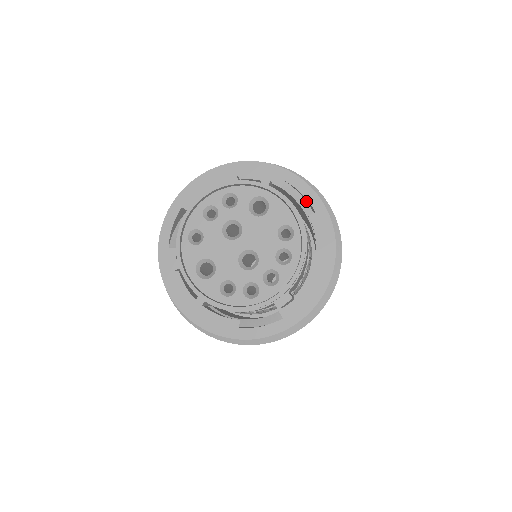
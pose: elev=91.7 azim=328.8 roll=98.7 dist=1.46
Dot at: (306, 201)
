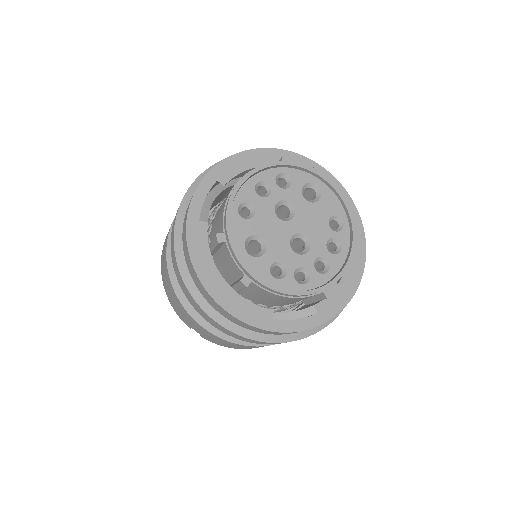
Dot at: occluded
